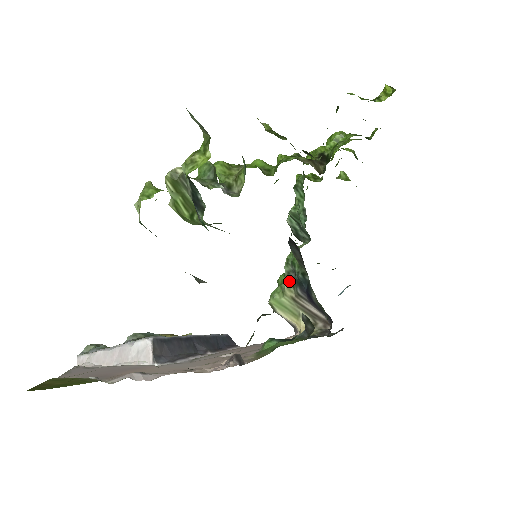
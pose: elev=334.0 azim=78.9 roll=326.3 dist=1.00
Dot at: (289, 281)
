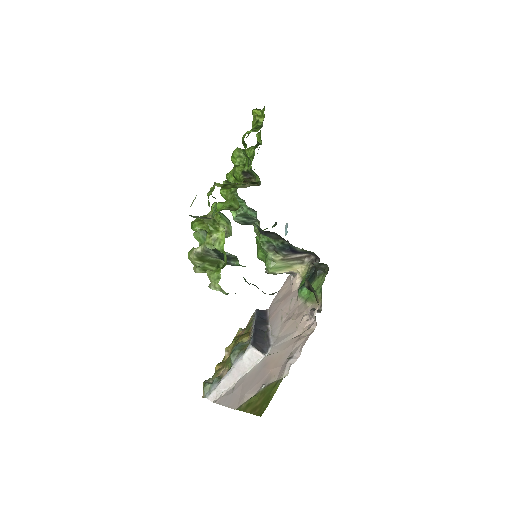
Dot at: (272, 253)
